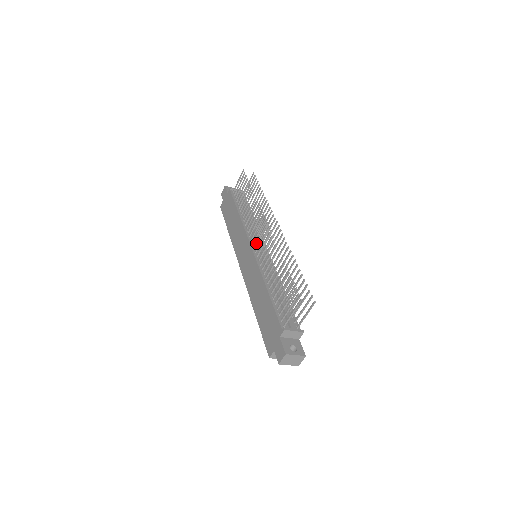
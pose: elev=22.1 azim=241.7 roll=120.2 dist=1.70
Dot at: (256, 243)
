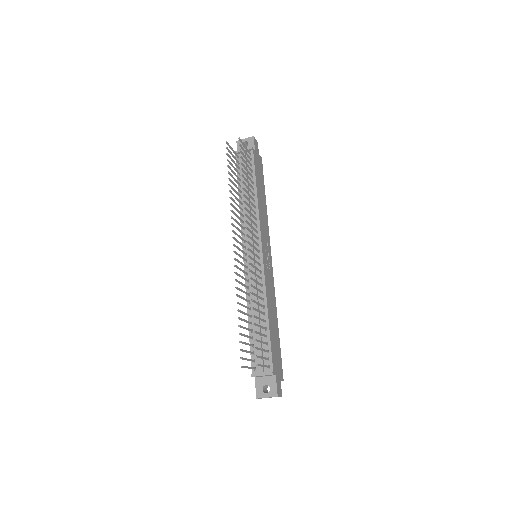
Dot at: (243, 253)
